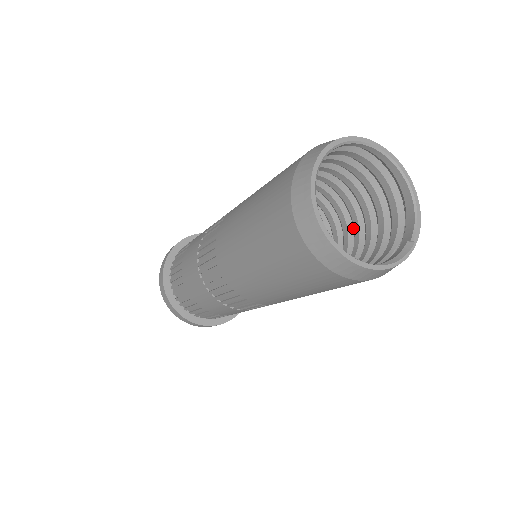
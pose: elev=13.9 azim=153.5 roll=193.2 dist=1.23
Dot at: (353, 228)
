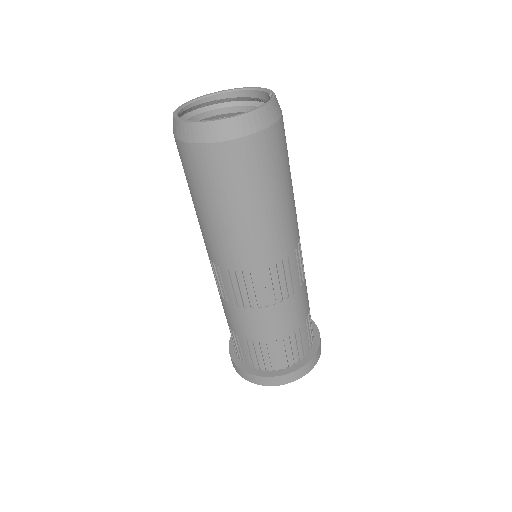
Dot at: occluded
